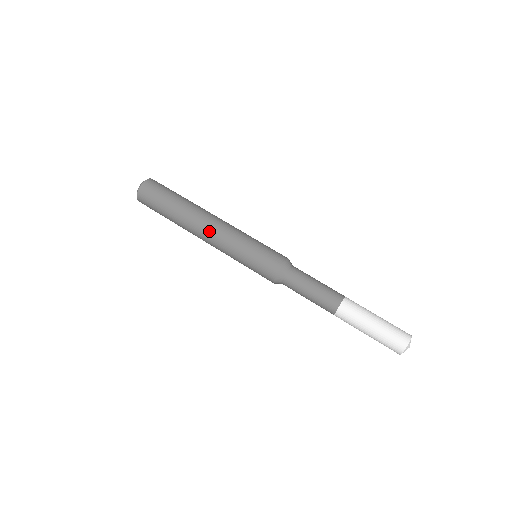
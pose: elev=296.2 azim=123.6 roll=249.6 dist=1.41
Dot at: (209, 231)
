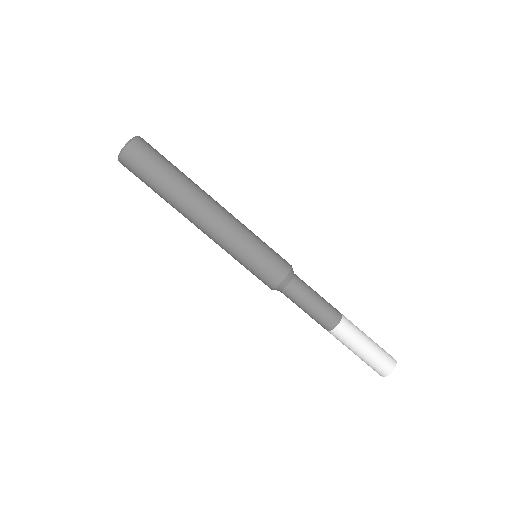
Dot at: occluded
